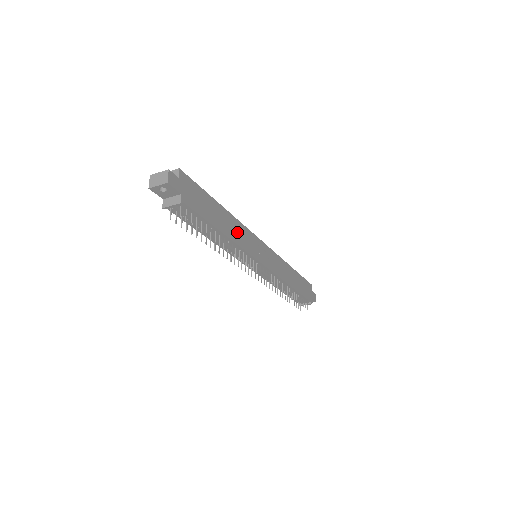
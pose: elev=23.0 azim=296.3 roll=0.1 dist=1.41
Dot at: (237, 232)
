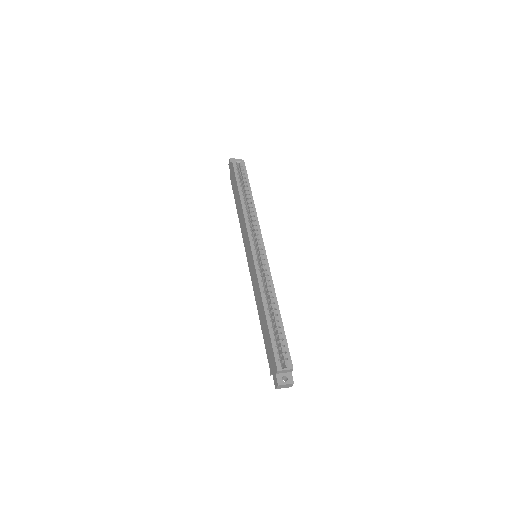
Dot at: occluded
